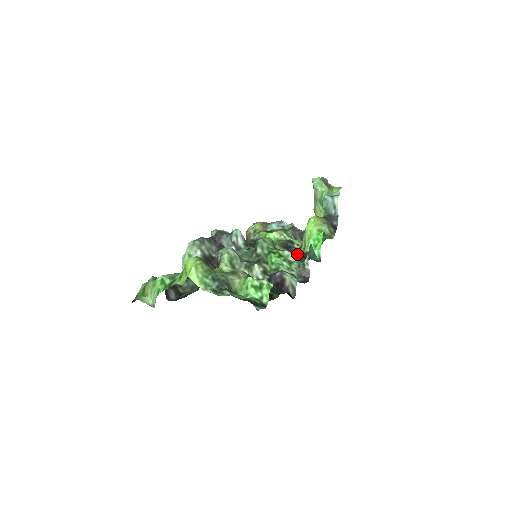
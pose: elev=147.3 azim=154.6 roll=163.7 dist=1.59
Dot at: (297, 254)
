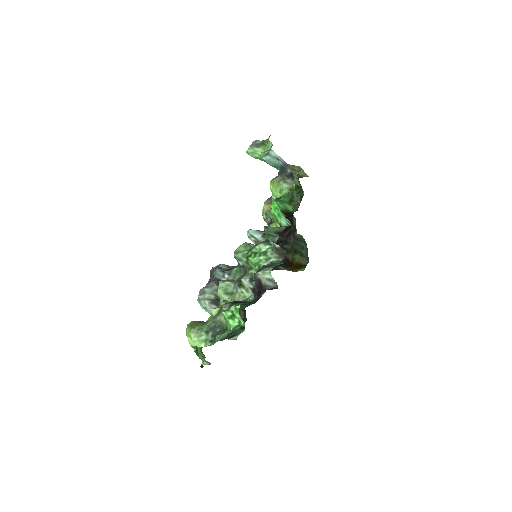
Dot at: occluded
